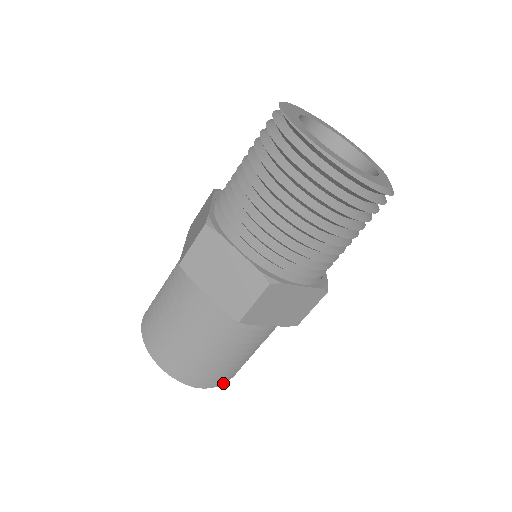
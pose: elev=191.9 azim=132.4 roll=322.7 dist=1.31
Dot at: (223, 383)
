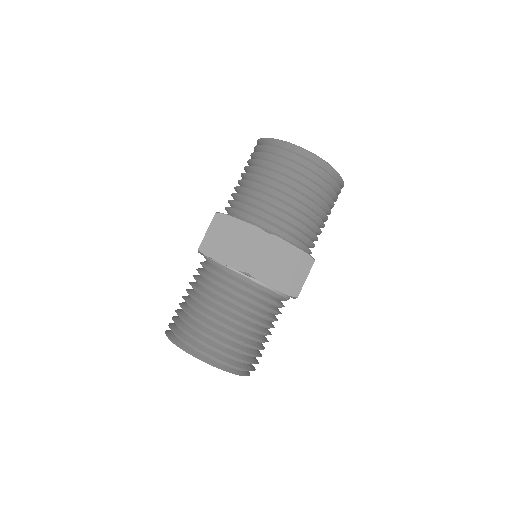
Dot at: (241, 375)
